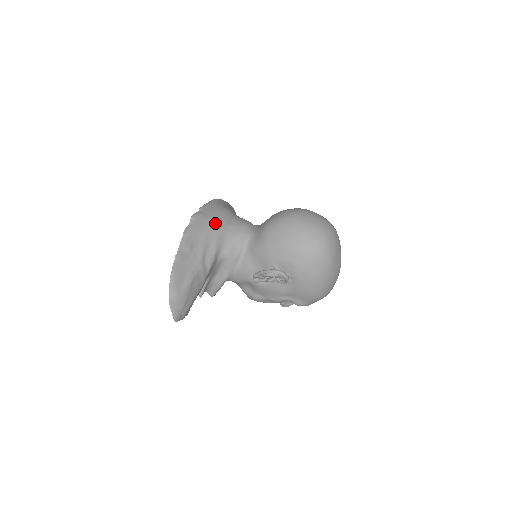
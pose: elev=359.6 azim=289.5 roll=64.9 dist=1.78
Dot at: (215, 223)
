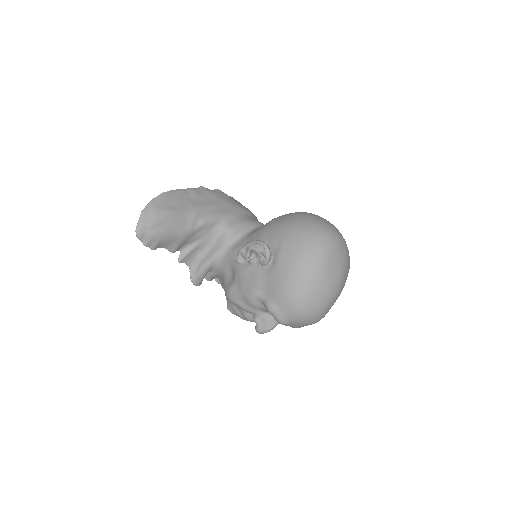
Dot at: (234, 204)
